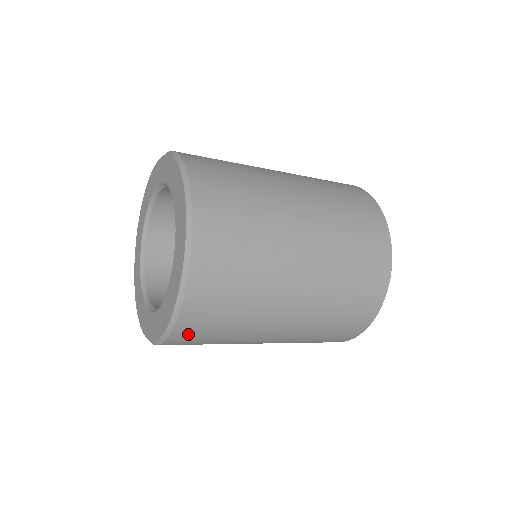
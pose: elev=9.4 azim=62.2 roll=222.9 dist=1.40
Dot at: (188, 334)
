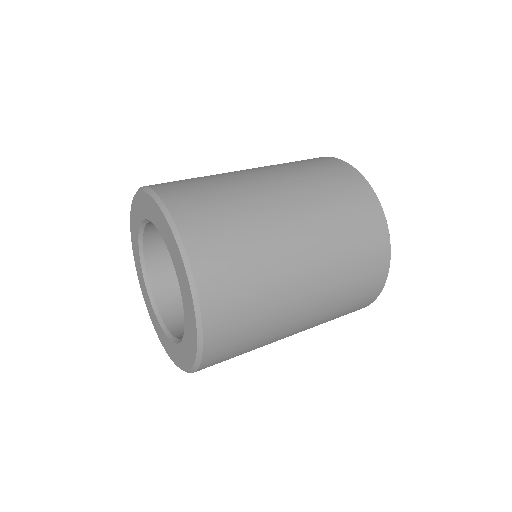
Dot at: occluded
